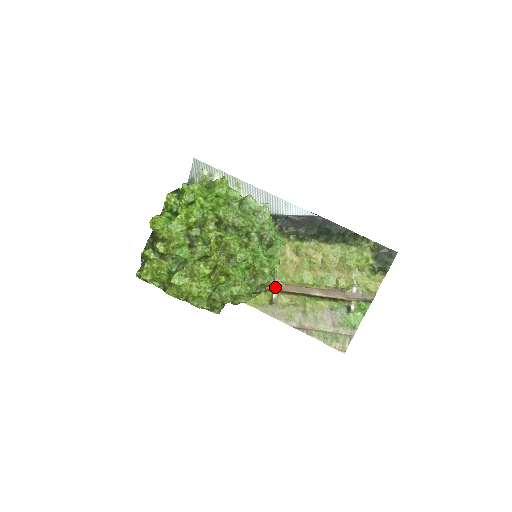
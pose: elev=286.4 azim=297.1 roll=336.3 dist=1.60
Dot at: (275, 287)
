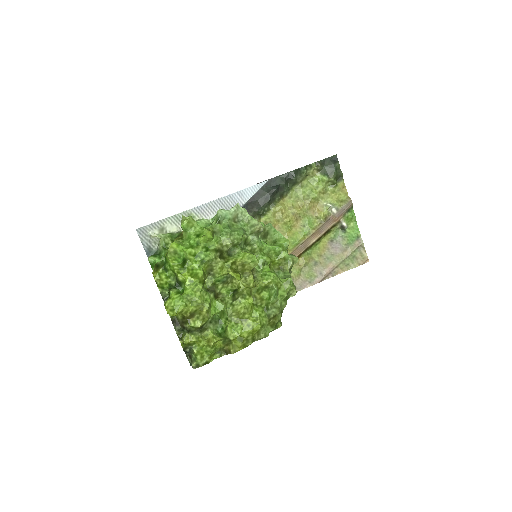
Dot at: occluded
